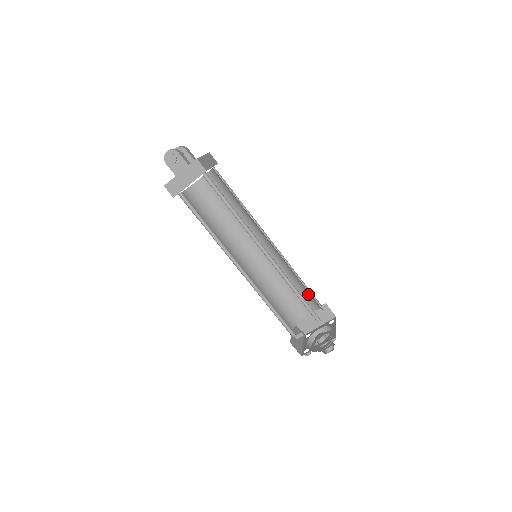
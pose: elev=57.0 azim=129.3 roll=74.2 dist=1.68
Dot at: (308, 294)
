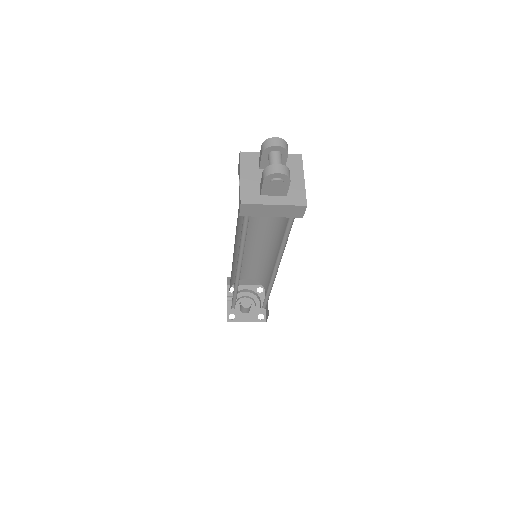
Dot at: (263, 275)
